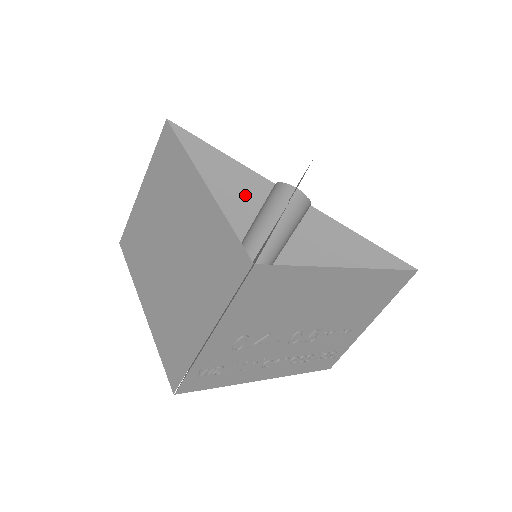
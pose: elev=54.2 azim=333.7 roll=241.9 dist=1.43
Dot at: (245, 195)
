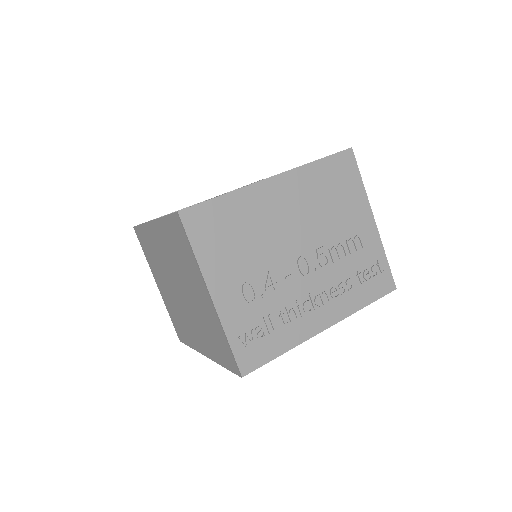
Dot at: occluded
